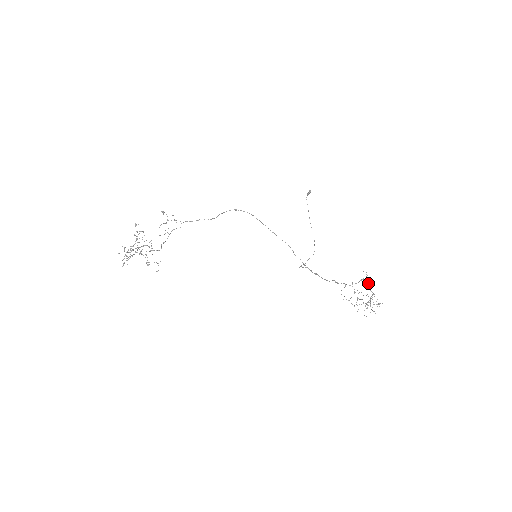
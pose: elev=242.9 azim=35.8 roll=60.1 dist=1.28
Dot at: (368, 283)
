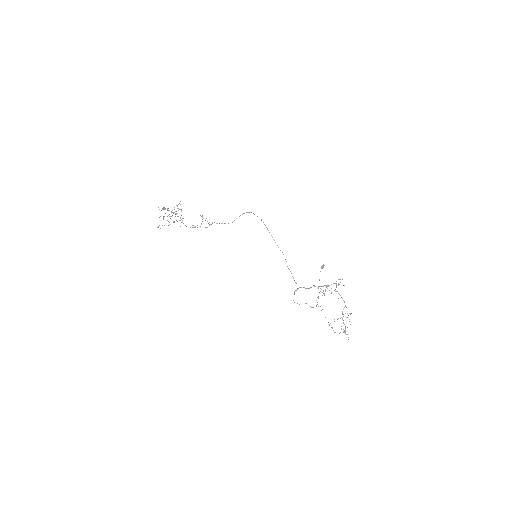
Dot at: (338, 283)
